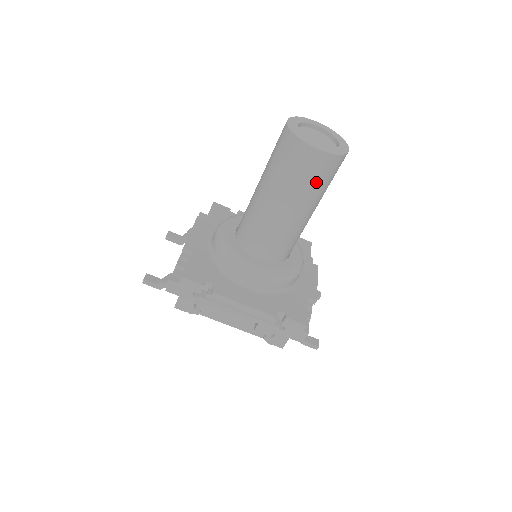
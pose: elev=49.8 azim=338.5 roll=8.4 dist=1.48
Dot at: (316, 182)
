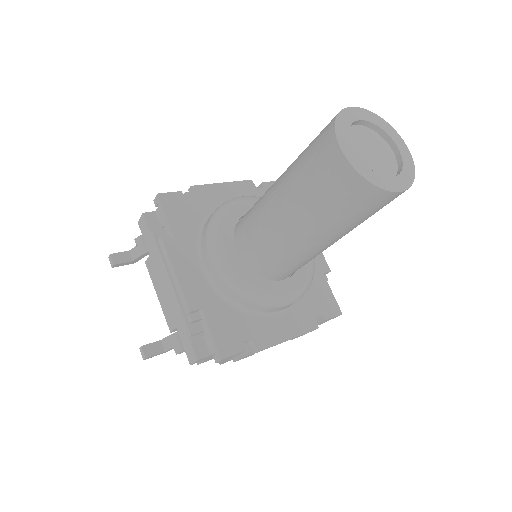
Dot at: occluded
